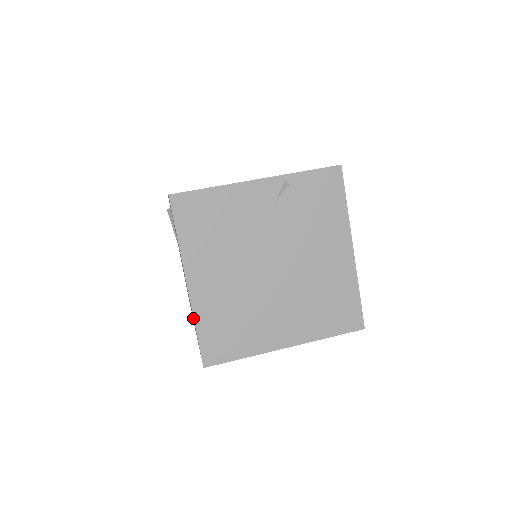
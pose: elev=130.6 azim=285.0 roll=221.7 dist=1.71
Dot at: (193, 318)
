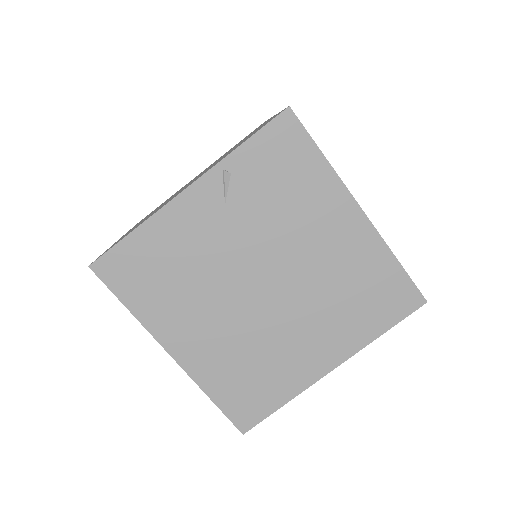
Dot at: occluded
